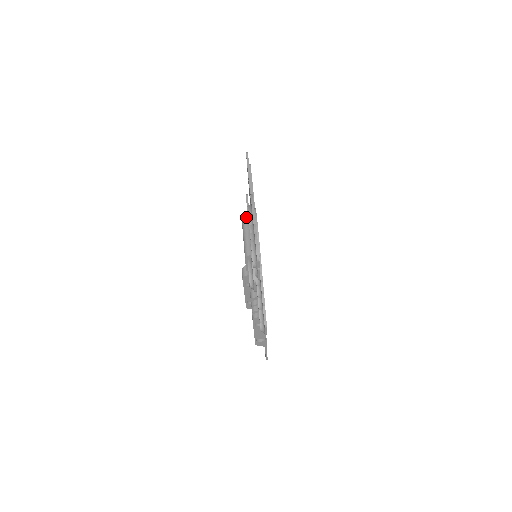
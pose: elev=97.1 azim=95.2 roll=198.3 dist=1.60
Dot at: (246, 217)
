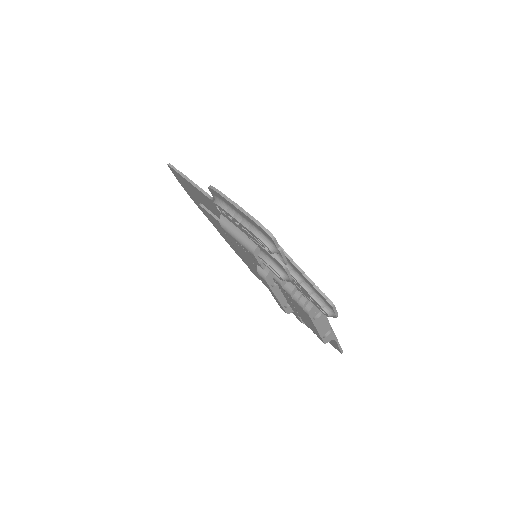
Dot at: (220, 217)
